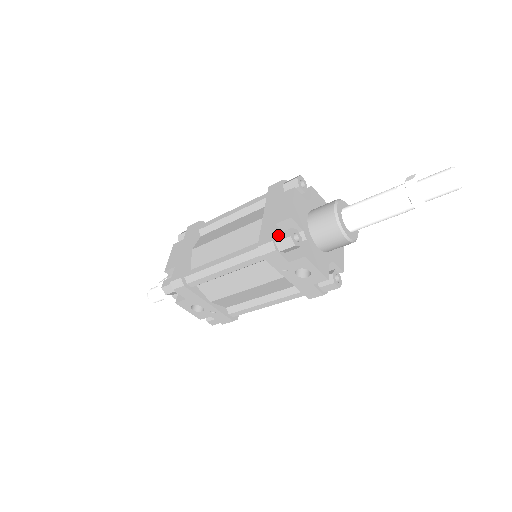
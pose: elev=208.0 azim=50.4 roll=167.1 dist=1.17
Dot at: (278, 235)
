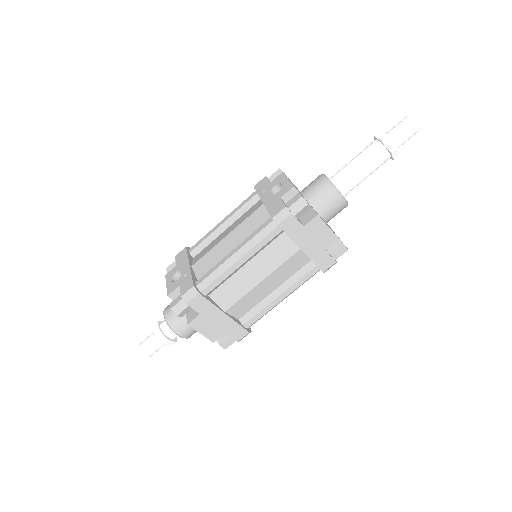
Dot at: occluded
